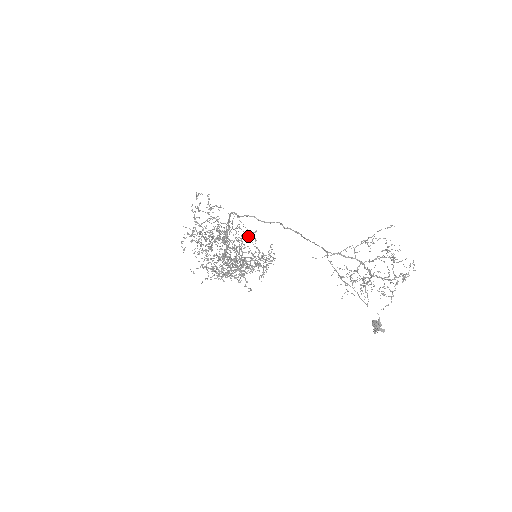
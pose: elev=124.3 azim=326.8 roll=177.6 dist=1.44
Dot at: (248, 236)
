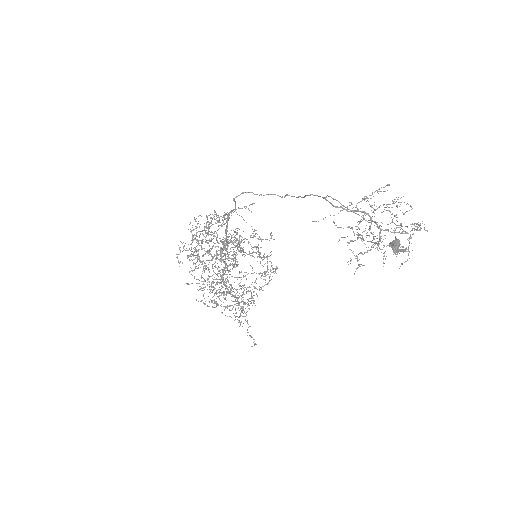
Dot at: occluded
